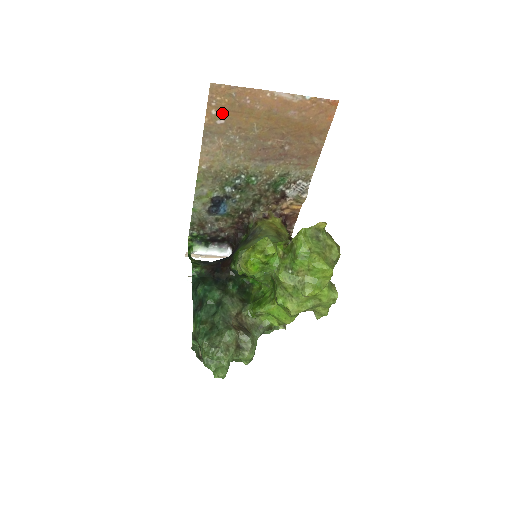
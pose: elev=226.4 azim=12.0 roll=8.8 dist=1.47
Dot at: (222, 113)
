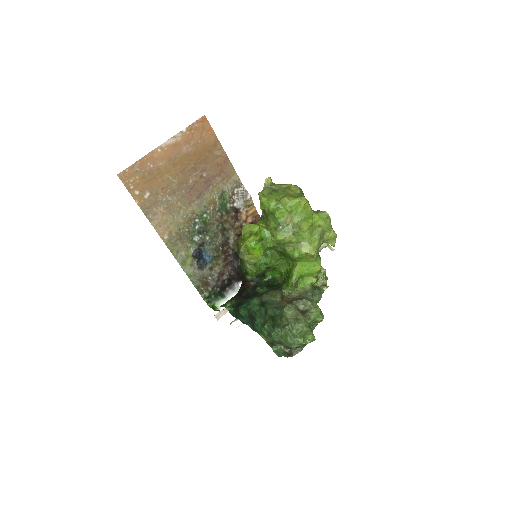
Dot at: (143, 189)
